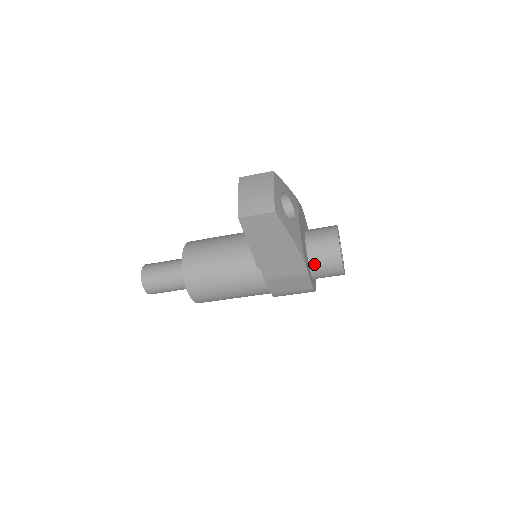
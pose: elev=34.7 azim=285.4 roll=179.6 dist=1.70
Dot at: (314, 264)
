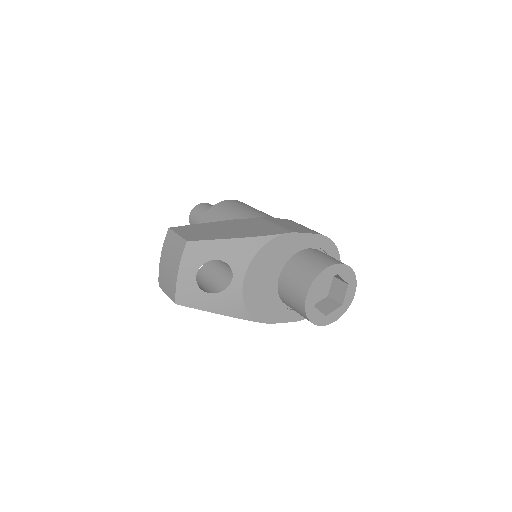
Dot at: occluded
